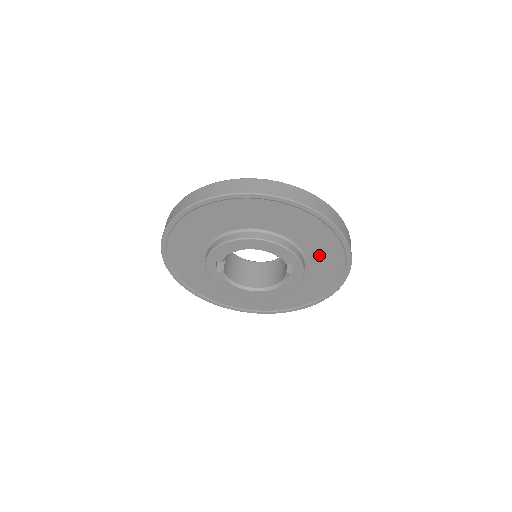
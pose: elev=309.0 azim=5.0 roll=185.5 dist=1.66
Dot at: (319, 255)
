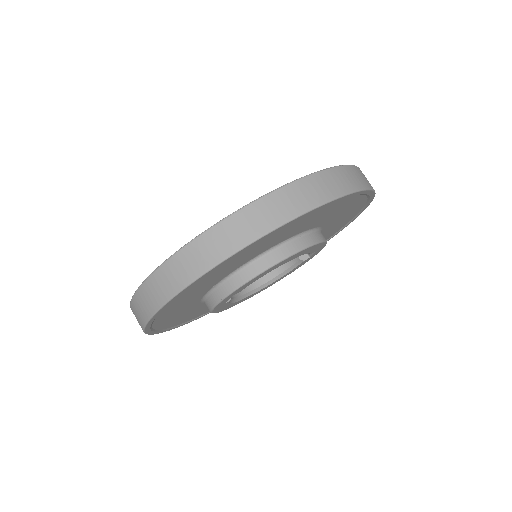
Dot at: (334, 226)
